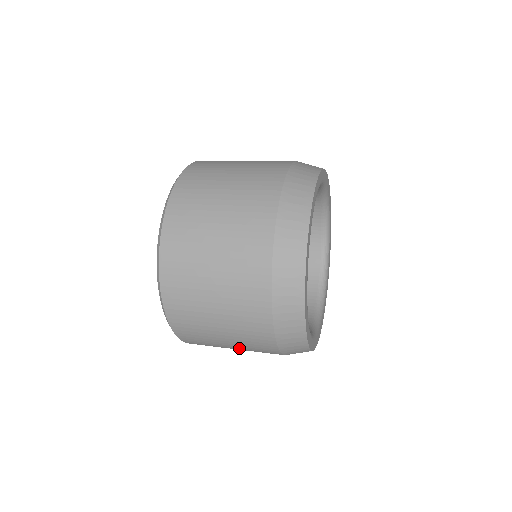
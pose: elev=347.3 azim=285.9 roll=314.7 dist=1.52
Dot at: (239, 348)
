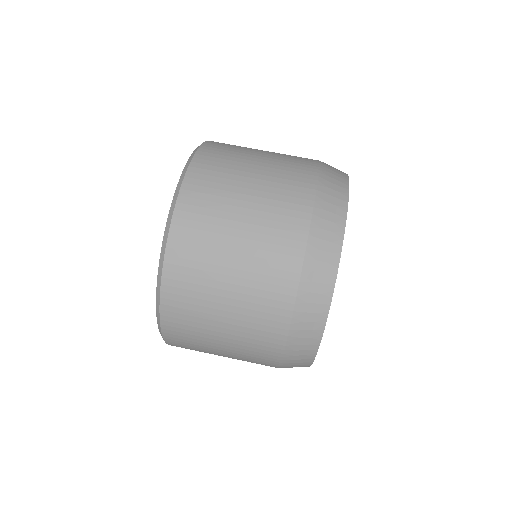
Dot at: occluded
